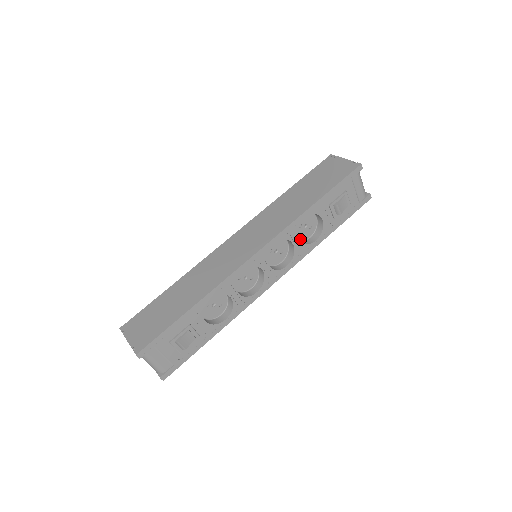
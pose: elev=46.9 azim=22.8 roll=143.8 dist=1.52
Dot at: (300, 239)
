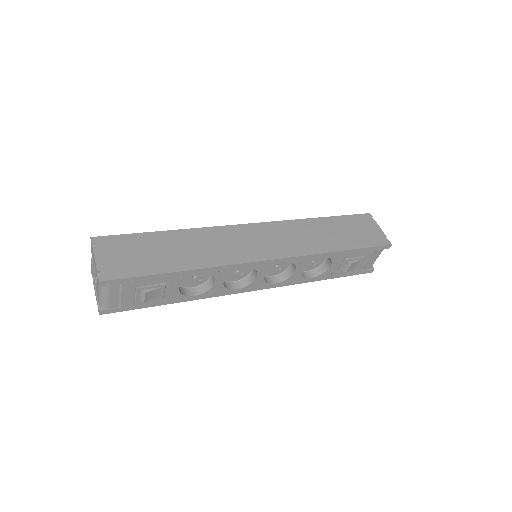
Dot at: occluded
